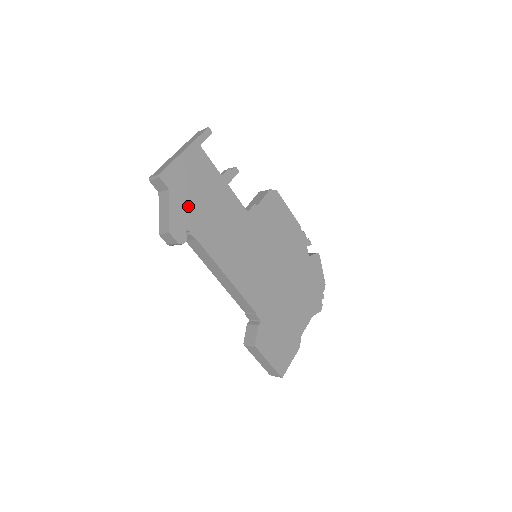
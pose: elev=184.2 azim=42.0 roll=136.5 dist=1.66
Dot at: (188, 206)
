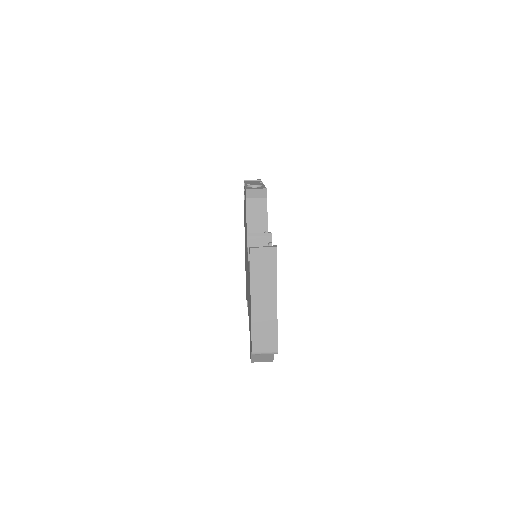
Dot at: occluded
